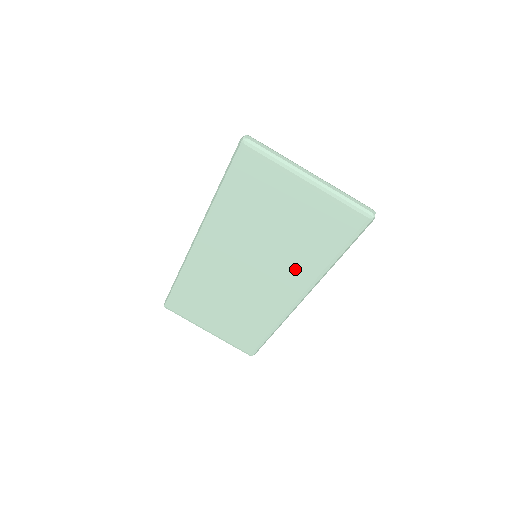
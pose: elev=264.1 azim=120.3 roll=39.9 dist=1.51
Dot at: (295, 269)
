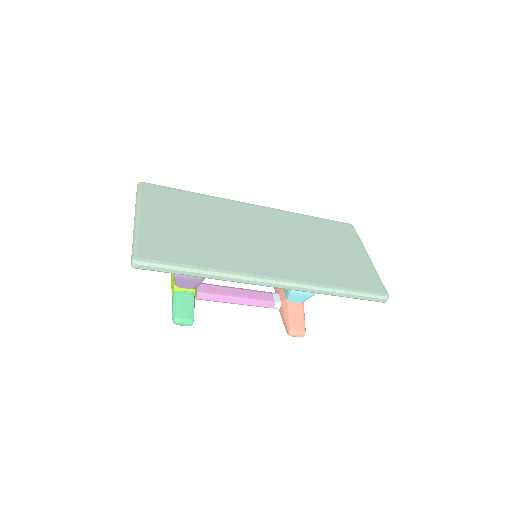
Dot at: (303, 267)
